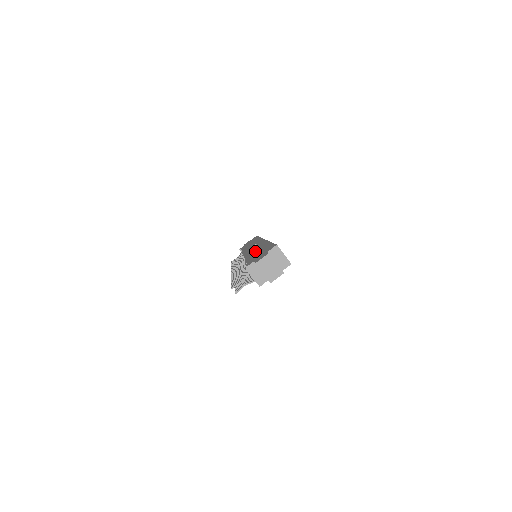
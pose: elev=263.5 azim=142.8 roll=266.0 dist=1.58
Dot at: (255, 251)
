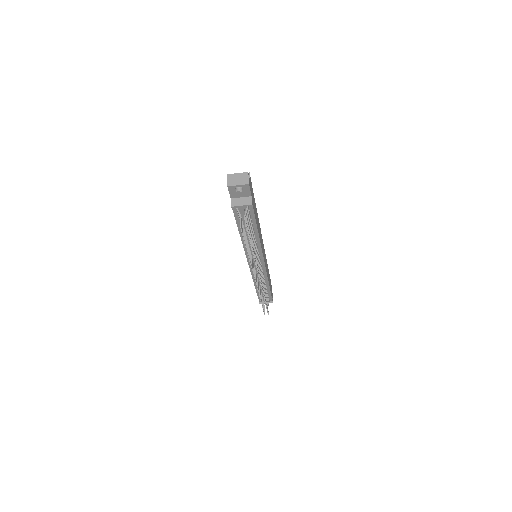
Dot at: occluded
